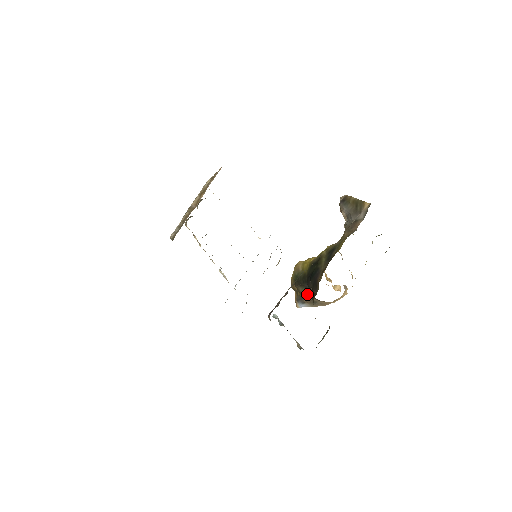
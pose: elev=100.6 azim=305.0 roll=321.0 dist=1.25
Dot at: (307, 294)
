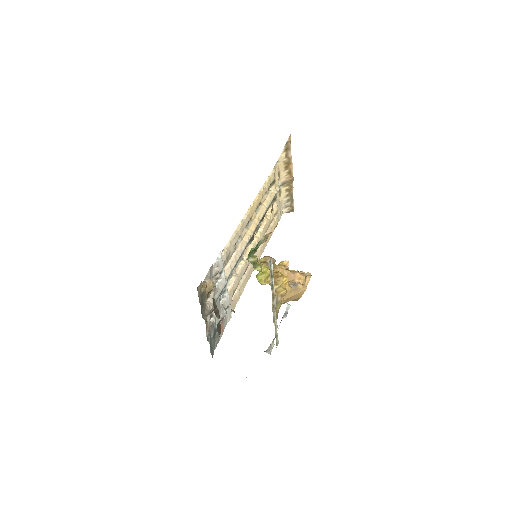
Dot at: occluded
